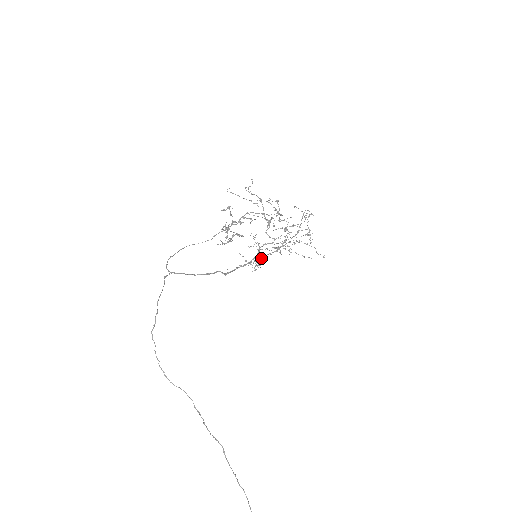
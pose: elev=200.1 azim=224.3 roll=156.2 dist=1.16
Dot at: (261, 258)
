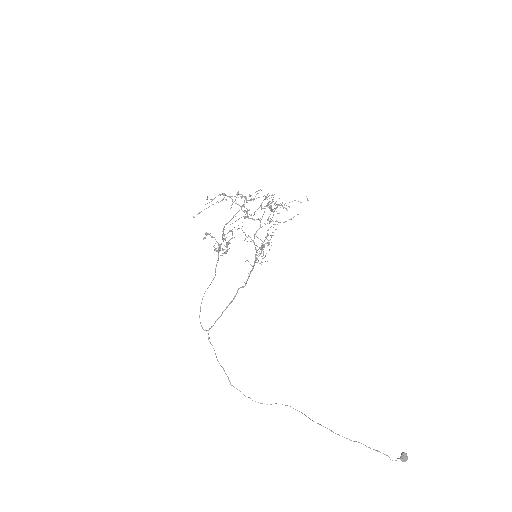
Dot at: occluded
